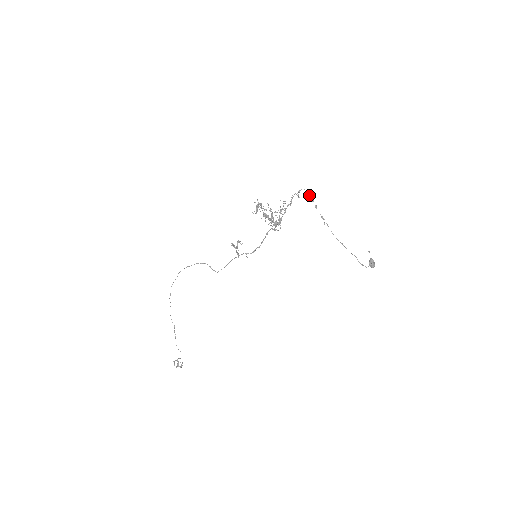
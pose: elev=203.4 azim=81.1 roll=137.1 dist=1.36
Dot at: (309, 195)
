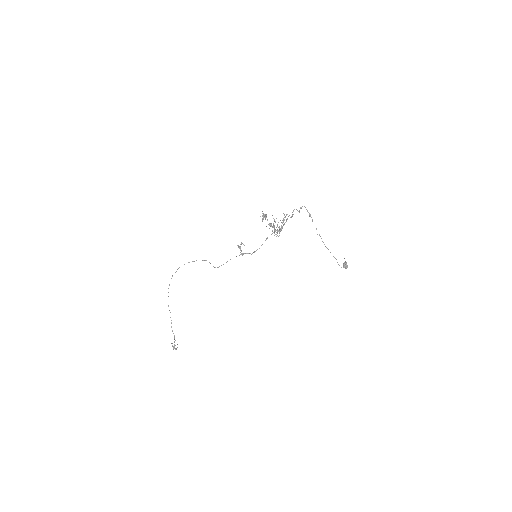
Dot at: occluded
